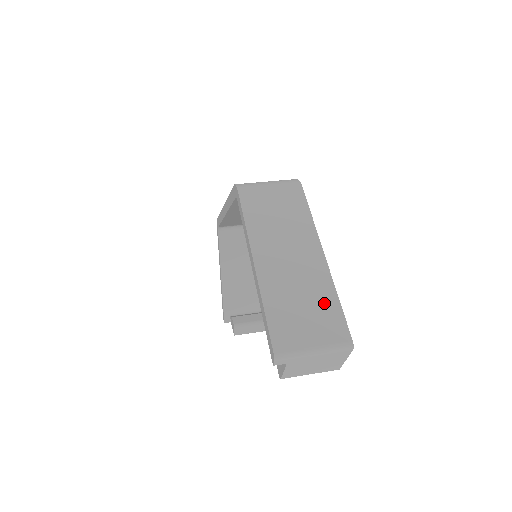
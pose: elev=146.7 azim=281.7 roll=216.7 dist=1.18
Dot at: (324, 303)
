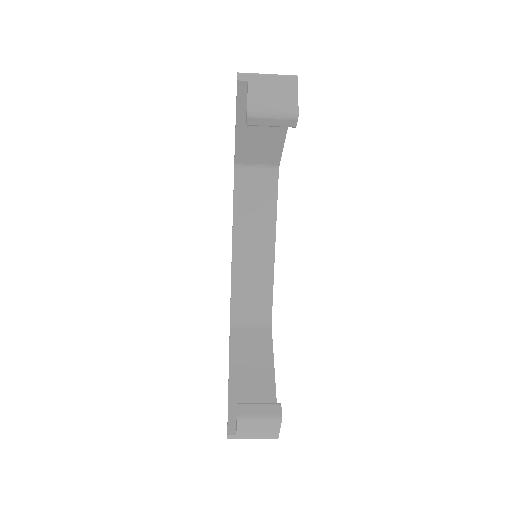
Dot at: occluded
